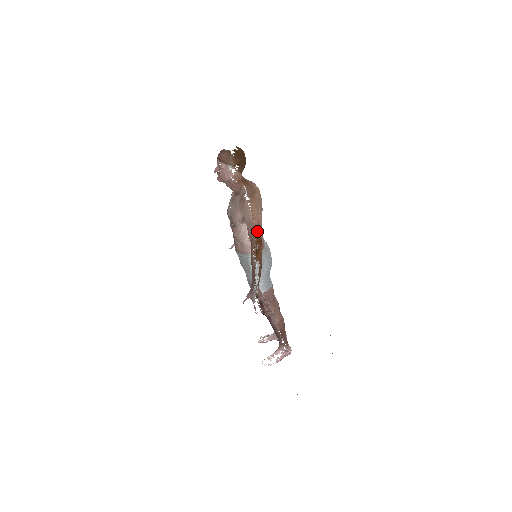
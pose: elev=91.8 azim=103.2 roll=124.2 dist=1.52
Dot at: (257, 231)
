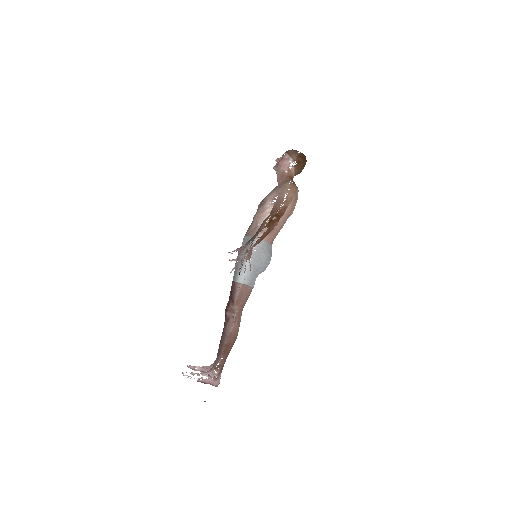
Dot at: (282, 207)
